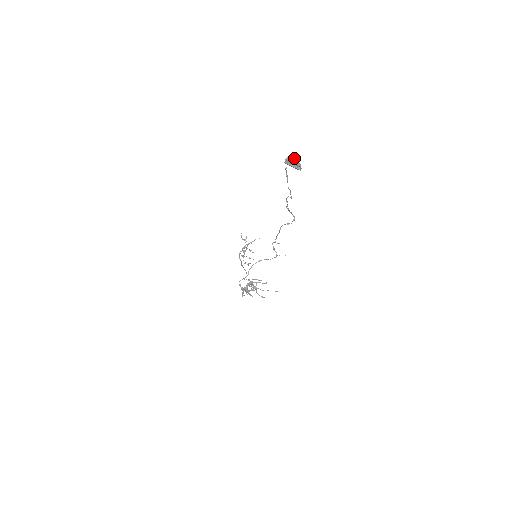
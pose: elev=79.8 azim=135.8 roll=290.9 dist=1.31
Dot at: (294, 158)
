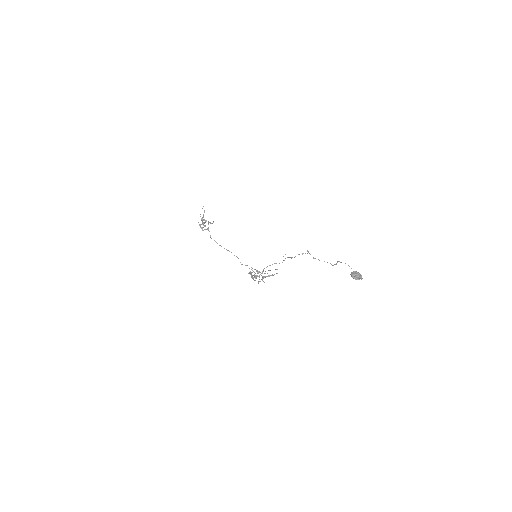
Dot at: (359, 275)
